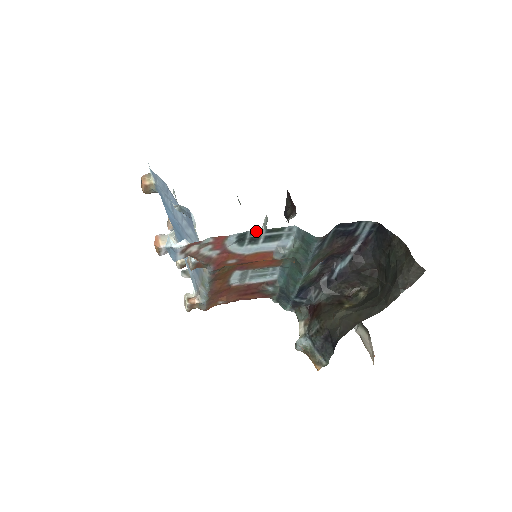
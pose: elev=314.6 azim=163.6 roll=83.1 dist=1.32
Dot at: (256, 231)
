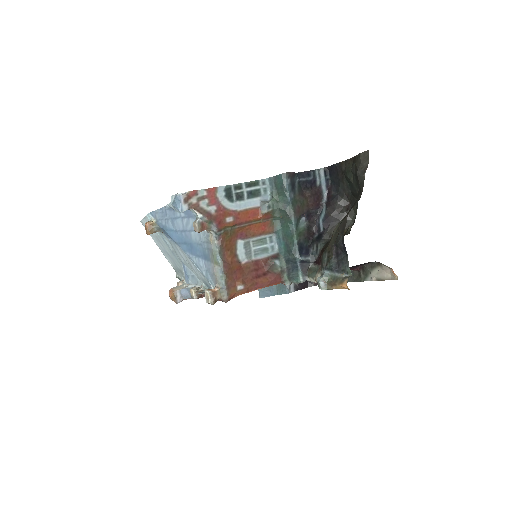
Dot at: (238, 185)
